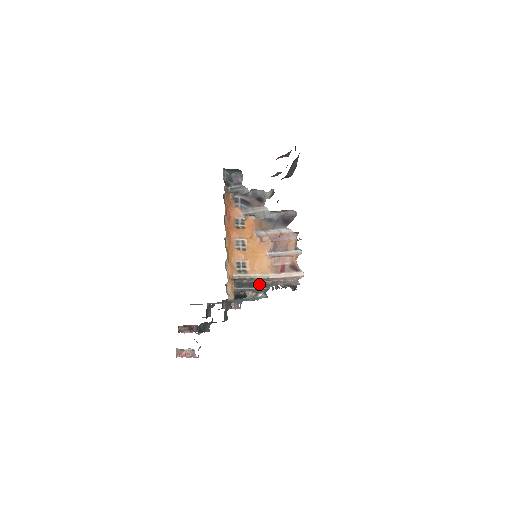
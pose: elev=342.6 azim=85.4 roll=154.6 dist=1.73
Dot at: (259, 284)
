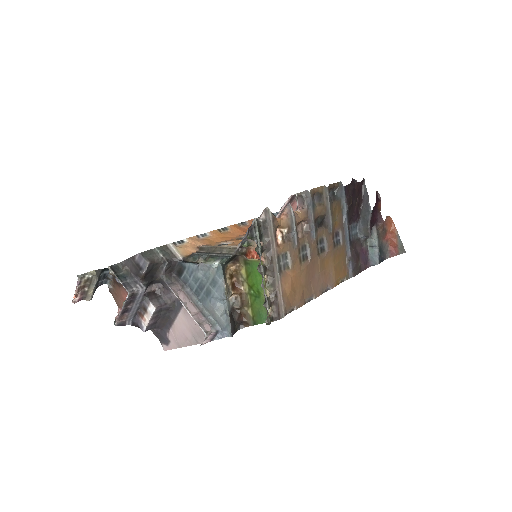
Dot at: occluded
